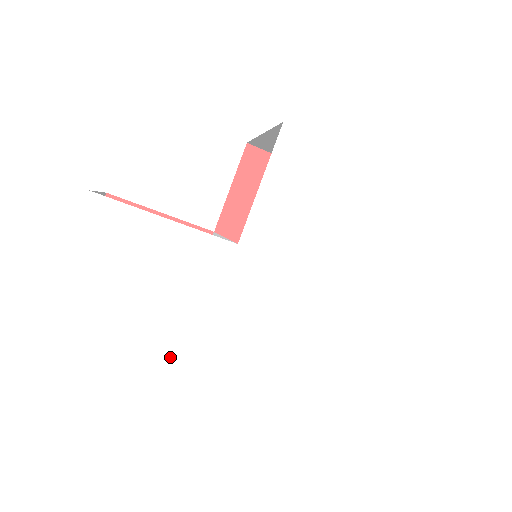
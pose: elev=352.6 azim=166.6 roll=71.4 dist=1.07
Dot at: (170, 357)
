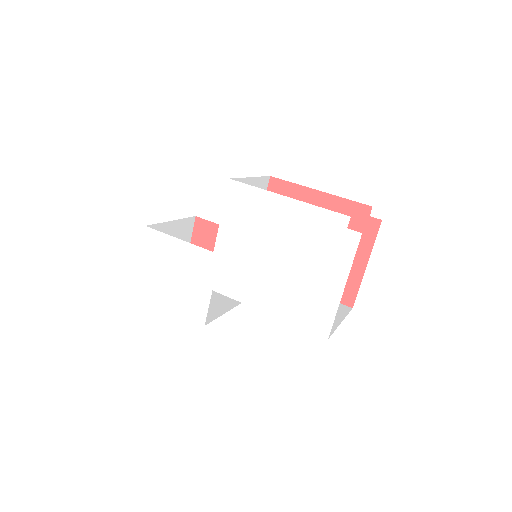
Dot at: (188, 313)
